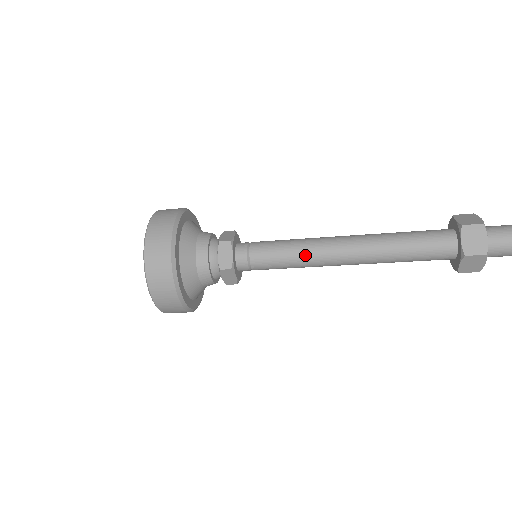
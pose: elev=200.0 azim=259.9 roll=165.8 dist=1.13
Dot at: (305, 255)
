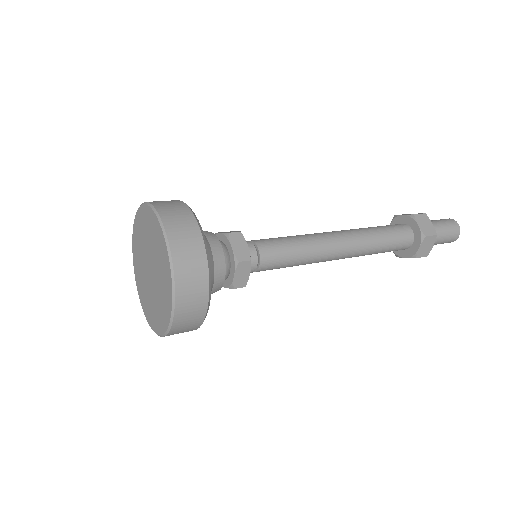
Dot at: (310, 246)
